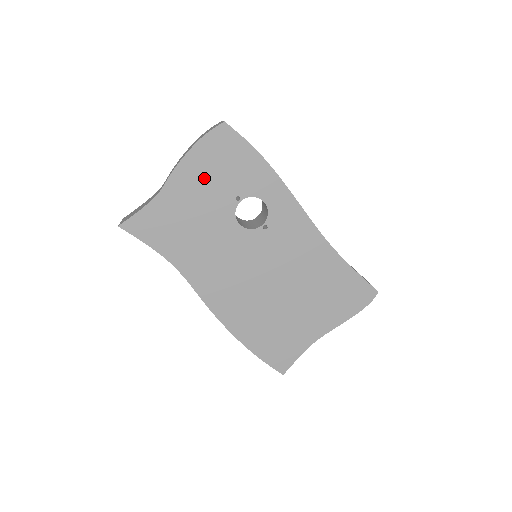
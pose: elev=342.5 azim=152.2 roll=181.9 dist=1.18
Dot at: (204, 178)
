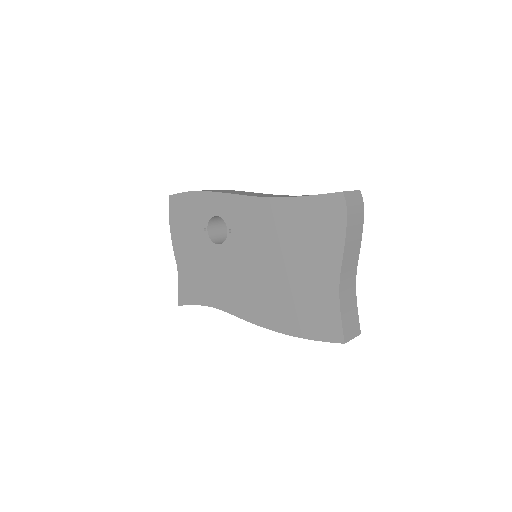
Dot at: (185, 236)
